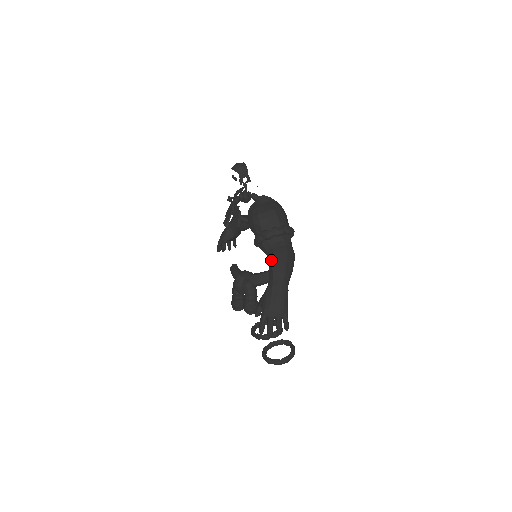
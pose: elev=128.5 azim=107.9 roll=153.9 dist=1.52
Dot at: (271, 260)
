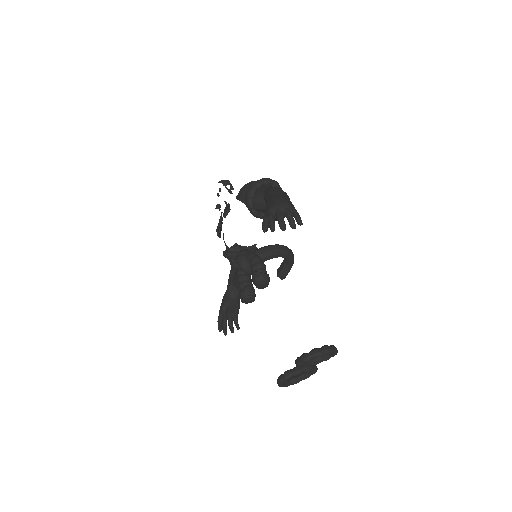
Dot at: (265, 193)
